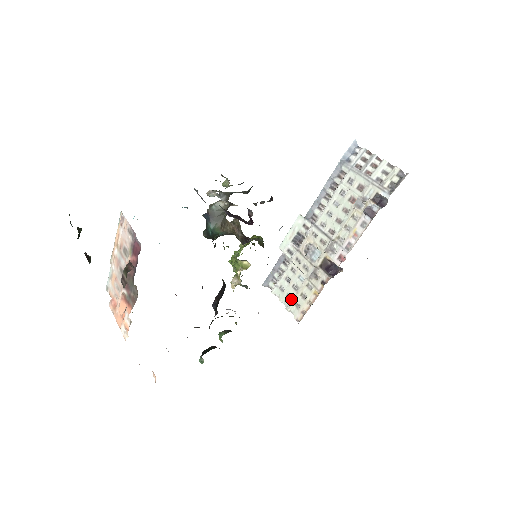
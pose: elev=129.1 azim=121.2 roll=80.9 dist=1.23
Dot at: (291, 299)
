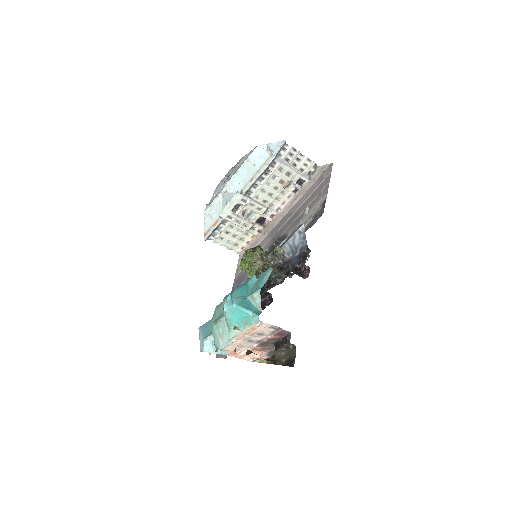
Dot at: (232, 243)
